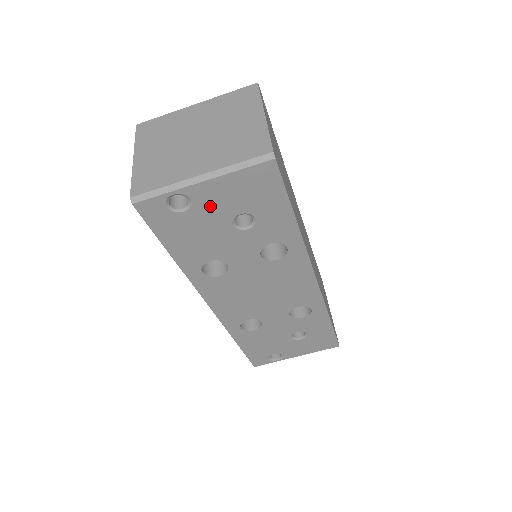
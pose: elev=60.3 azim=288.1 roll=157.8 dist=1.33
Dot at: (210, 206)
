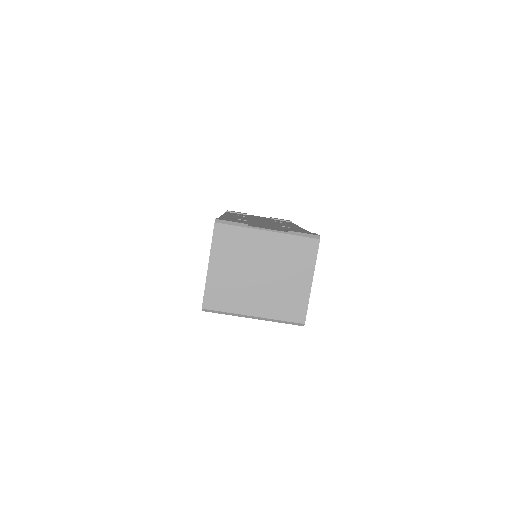
Dot at: occluded
